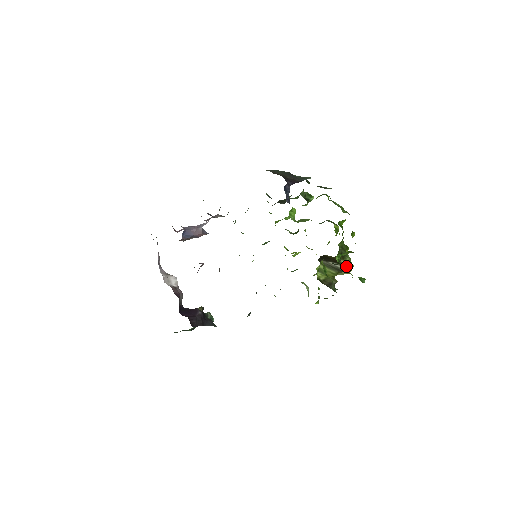
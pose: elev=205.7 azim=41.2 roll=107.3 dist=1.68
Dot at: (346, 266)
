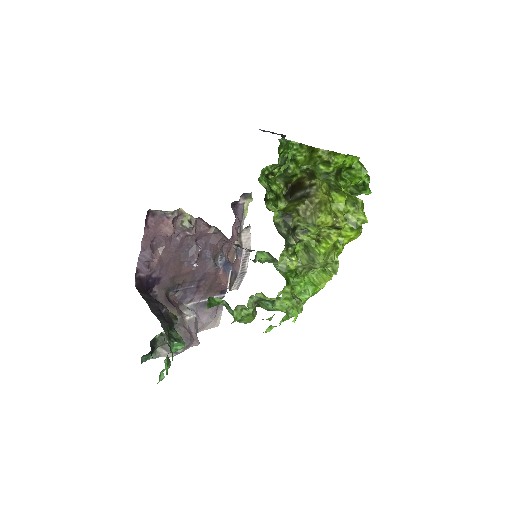
Dot at: (310, 185)
